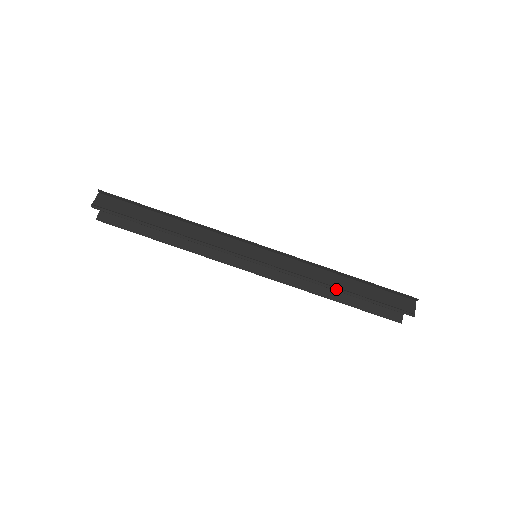
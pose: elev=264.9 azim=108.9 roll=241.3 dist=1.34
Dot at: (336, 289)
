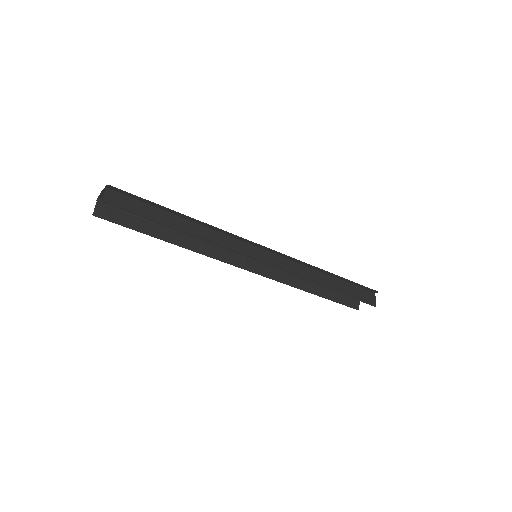
Dot at: (324, 286)
